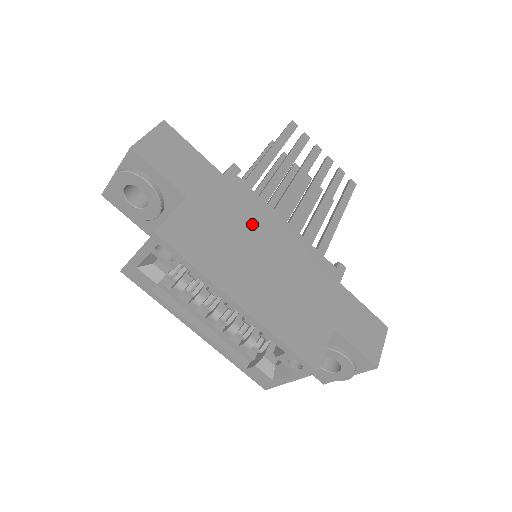
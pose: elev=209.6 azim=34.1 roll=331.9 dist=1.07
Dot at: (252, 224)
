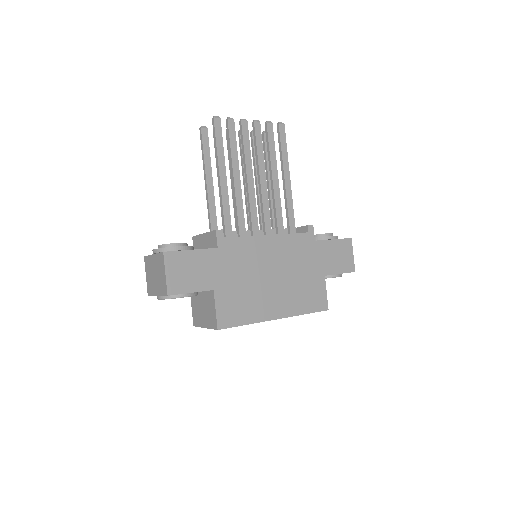
Dot at: (252, 262)
